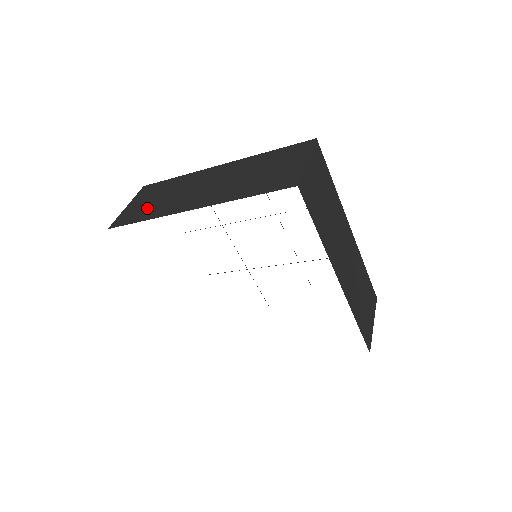
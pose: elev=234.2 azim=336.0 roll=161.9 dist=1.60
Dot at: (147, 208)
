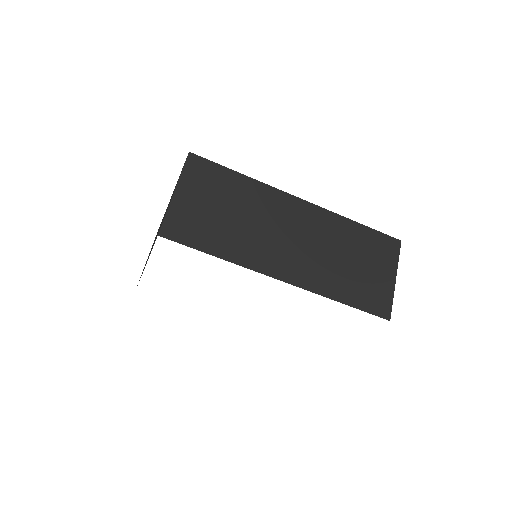
Dot at: occluded
